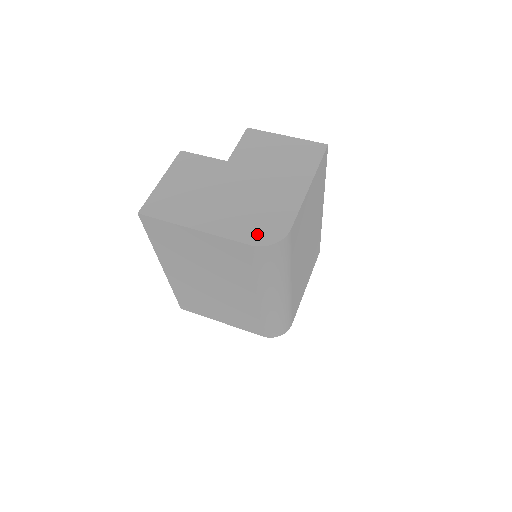
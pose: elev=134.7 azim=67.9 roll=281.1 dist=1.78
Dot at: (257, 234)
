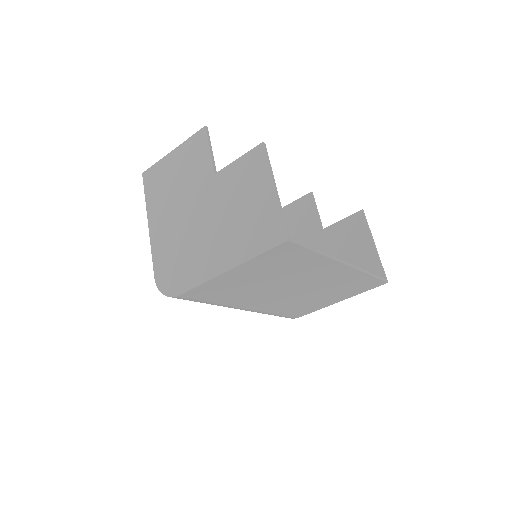
Dot at: (164, 273)
